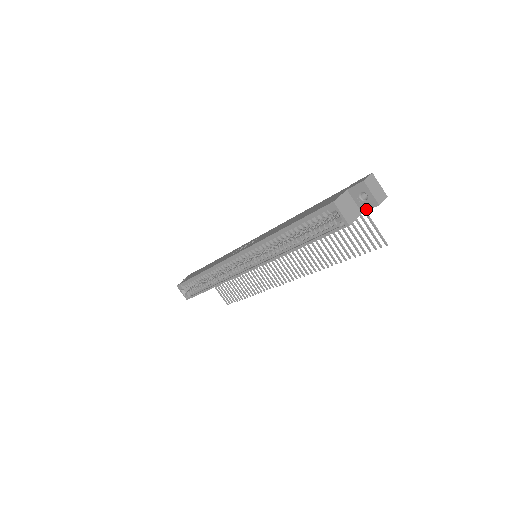
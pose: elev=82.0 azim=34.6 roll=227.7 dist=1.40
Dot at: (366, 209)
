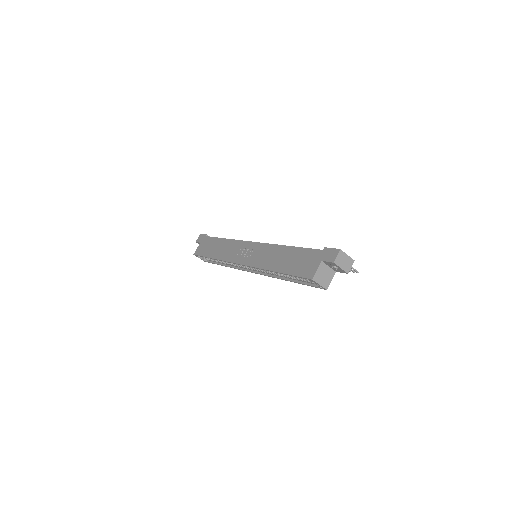
Dot at: occluded
